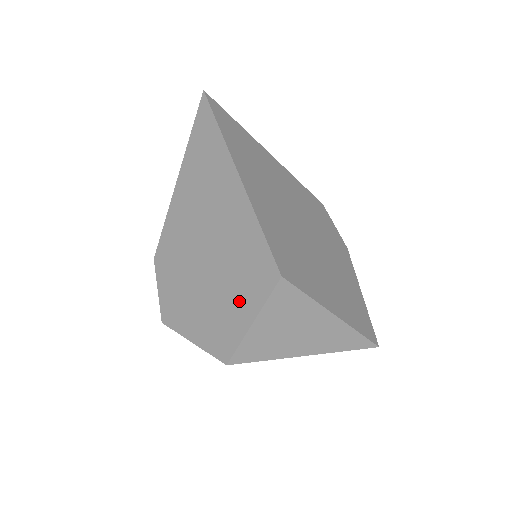
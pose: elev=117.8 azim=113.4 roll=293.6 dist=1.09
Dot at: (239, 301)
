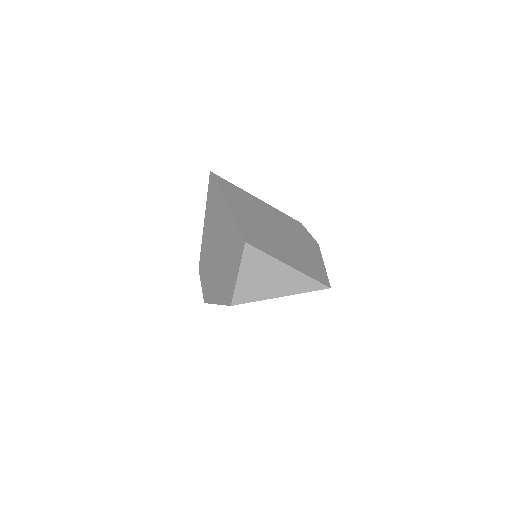
Dot at: (232, 267)
